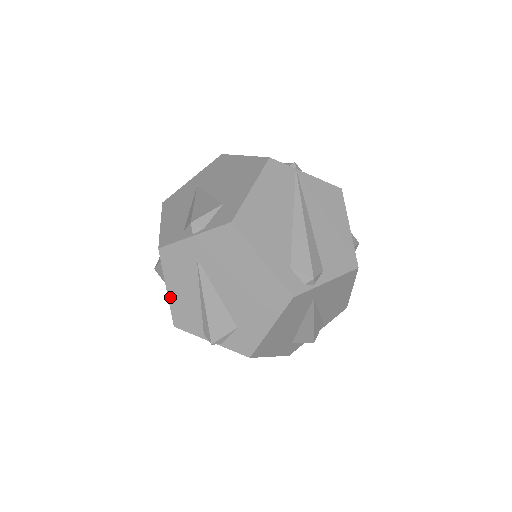
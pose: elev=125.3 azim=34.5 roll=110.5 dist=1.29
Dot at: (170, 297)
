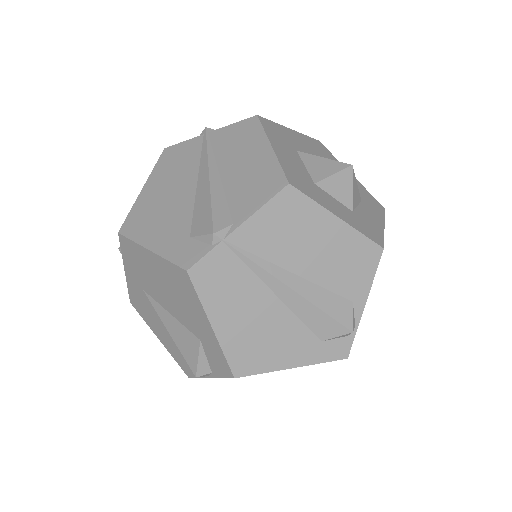
Dot at: occluded
